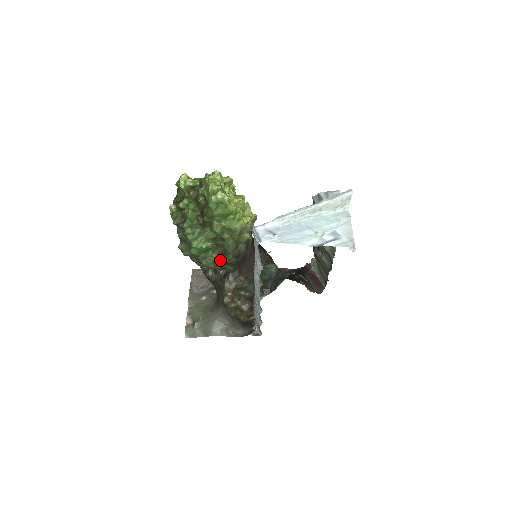
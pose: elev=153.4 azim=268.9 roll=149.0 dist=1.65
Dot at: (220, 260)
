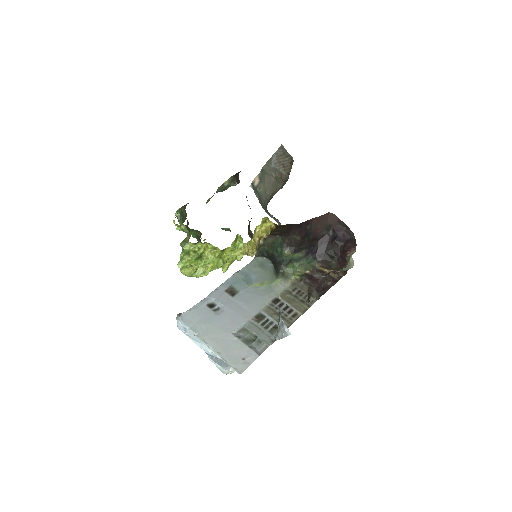
Dot at: occluded
